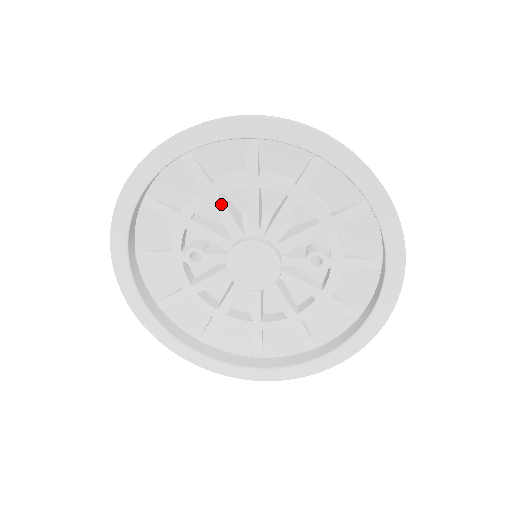
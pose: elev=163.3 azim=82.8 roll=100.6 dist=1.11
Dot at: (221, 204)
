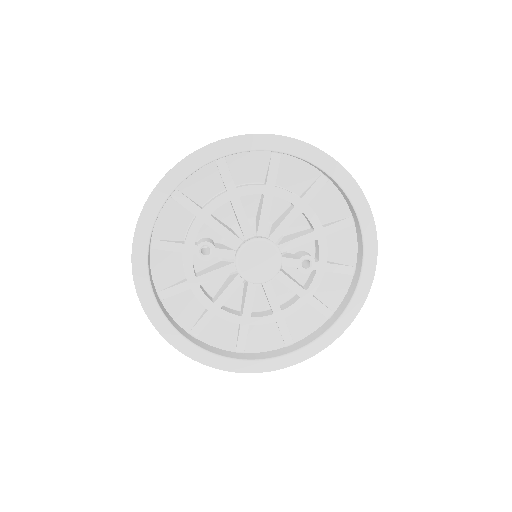
Dot at: (240, 205)
